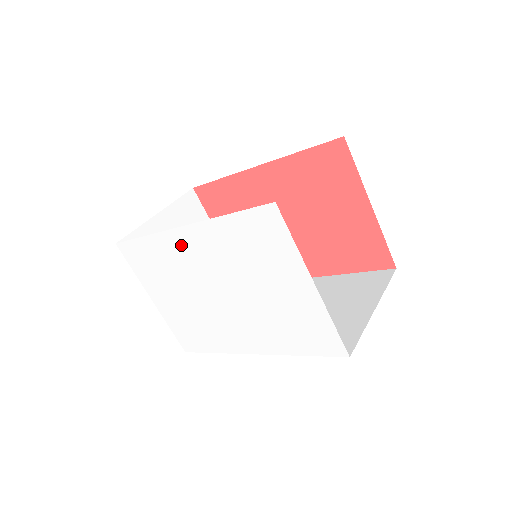
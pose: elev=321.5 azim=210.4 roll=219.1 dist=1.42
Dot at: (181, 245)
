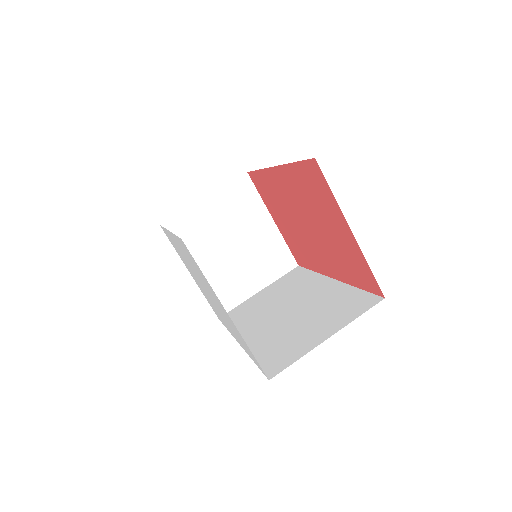
Dot at: (175, 243)
